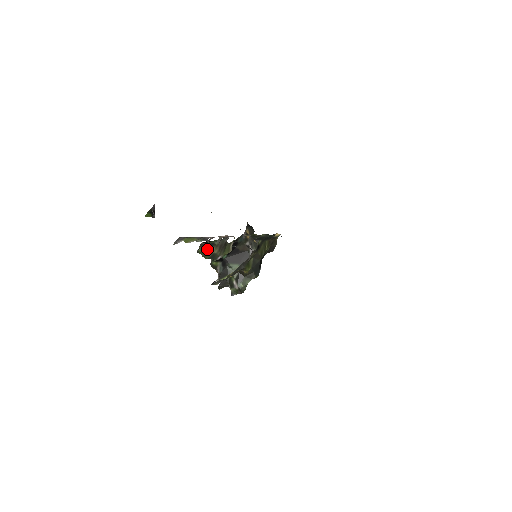
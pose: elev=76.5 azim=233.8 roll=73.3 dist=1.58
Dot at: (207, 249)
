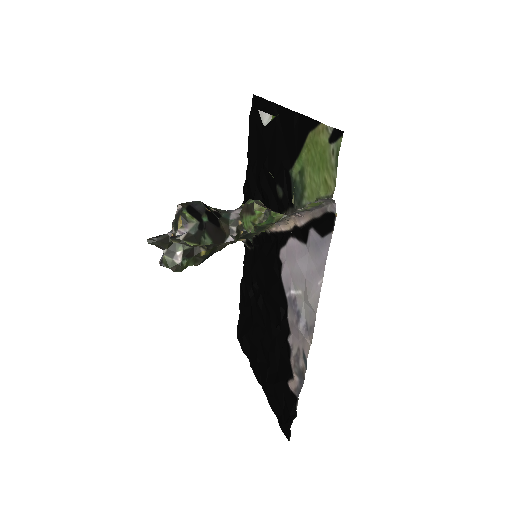
Dot at: (278, 219)
